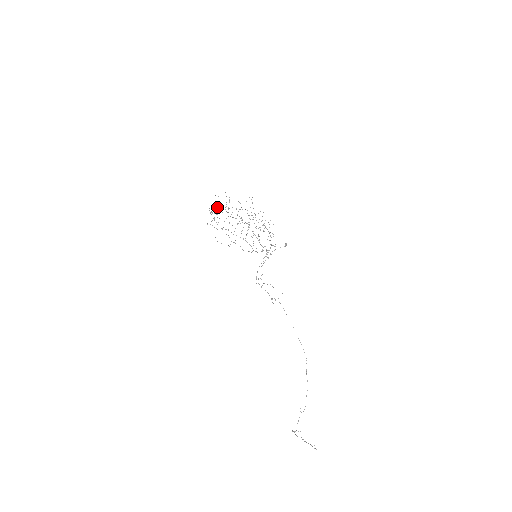
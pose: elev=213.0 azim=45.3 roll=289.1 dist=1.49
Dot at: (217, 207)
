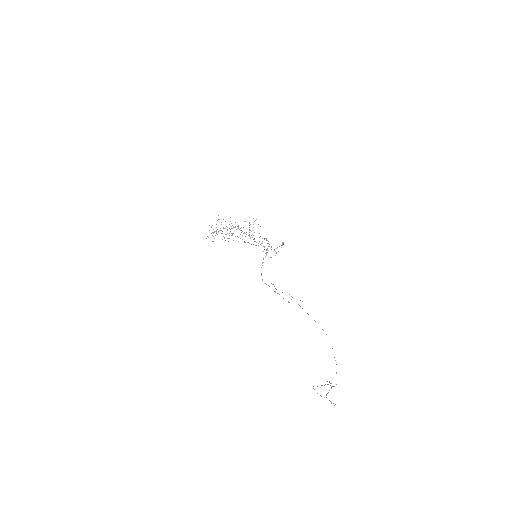
Dot at: occluded
